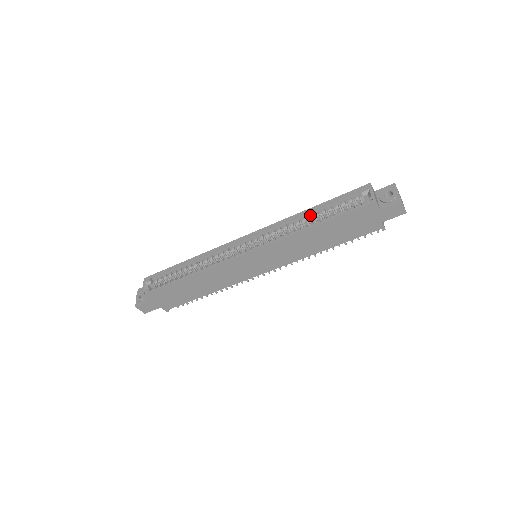
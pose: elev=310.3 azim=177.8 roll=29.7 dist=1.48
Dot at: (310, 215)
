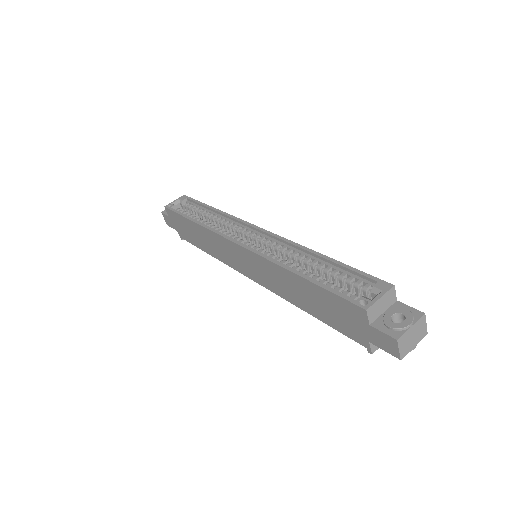
Dot at: (315, 261)
